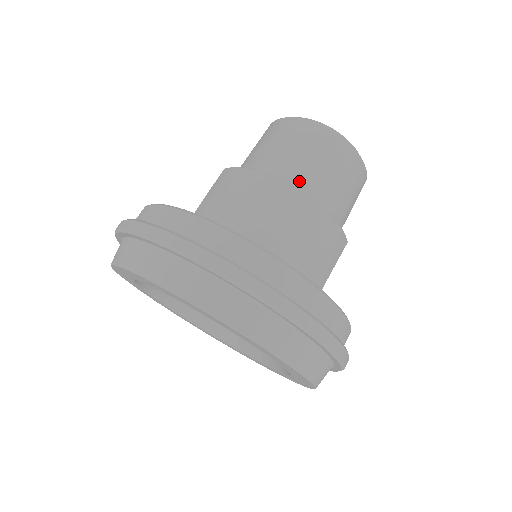
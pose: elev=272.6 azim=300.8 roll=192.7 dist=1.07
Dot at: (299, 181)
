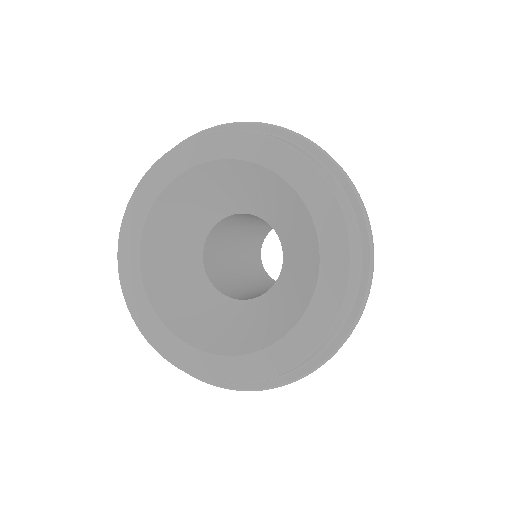
Dot at: occluded
